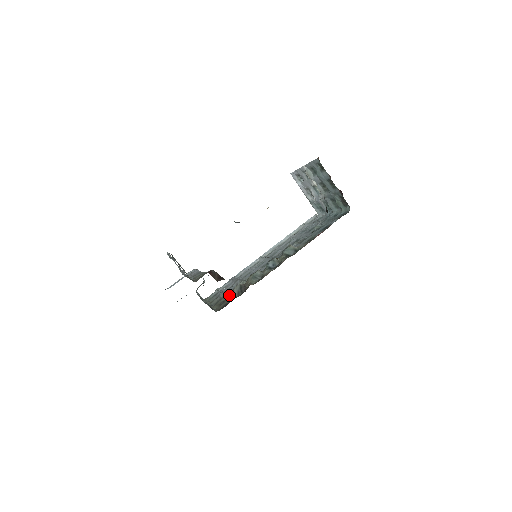
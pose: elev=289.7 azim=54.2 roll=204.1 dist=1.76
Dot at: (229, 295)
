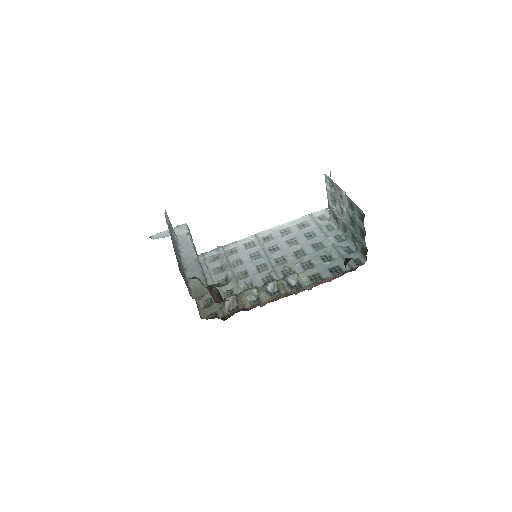
Dot at: occluded
